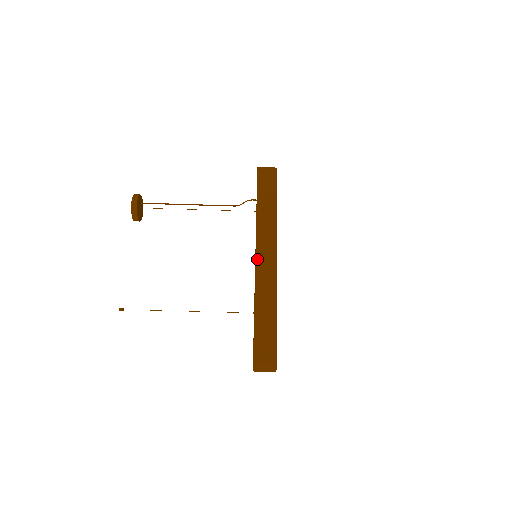
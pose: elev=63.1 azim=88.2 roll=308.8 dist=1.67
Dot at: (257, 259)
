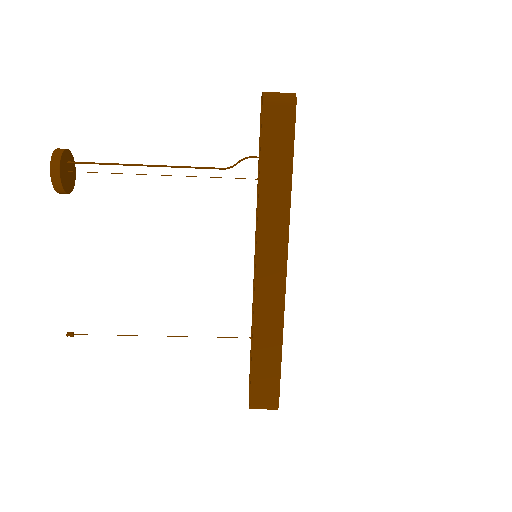
Dot at: (258, 270)
